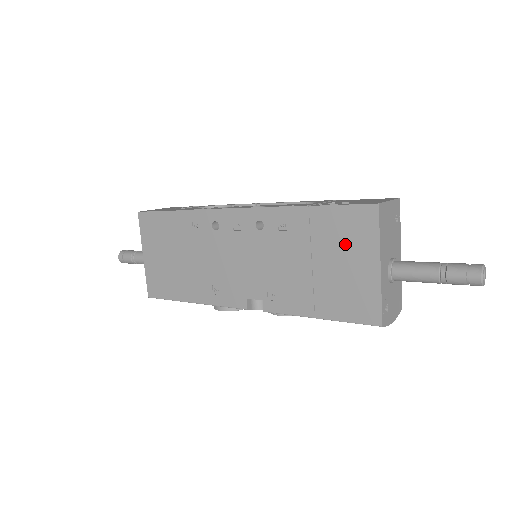
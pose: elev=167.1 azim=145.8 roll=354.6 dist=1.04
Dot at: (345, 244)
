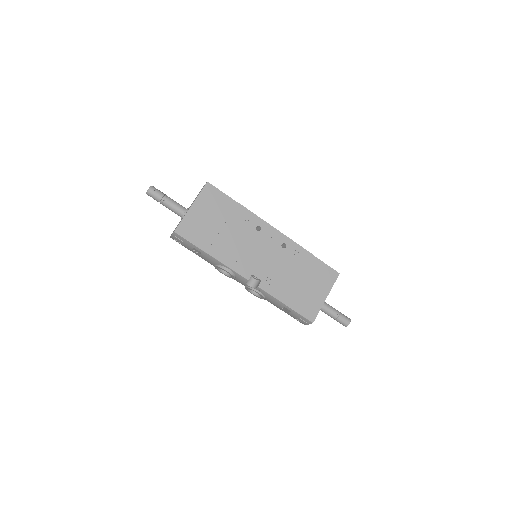
Dot at: (318, 280)
